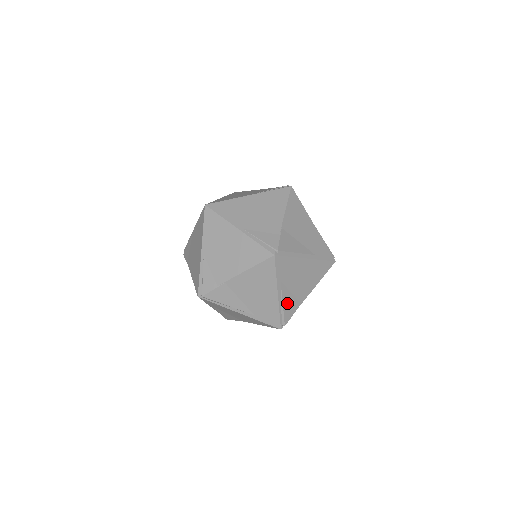
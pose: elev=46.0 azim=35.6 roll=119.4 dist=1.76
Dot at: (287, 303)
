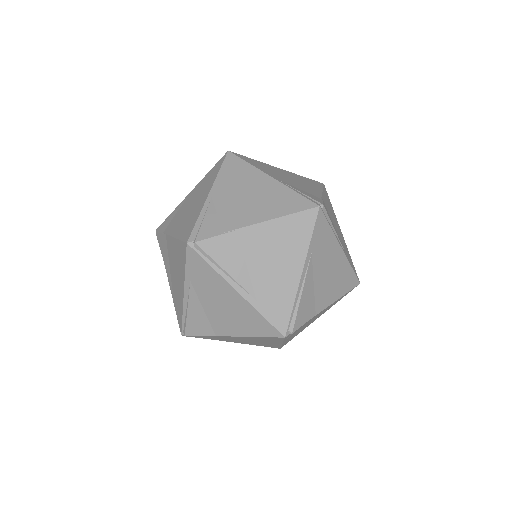
Dot at: (305, 297)
